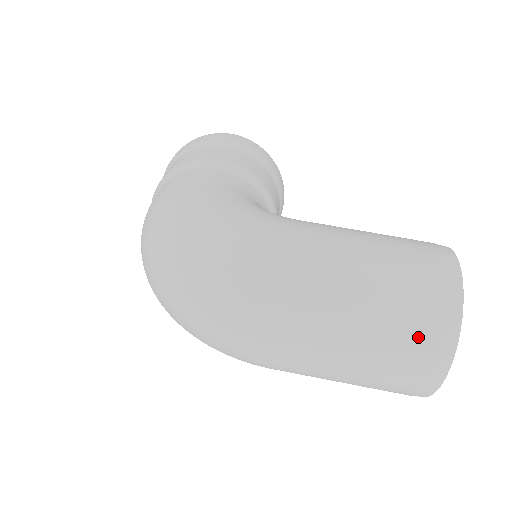
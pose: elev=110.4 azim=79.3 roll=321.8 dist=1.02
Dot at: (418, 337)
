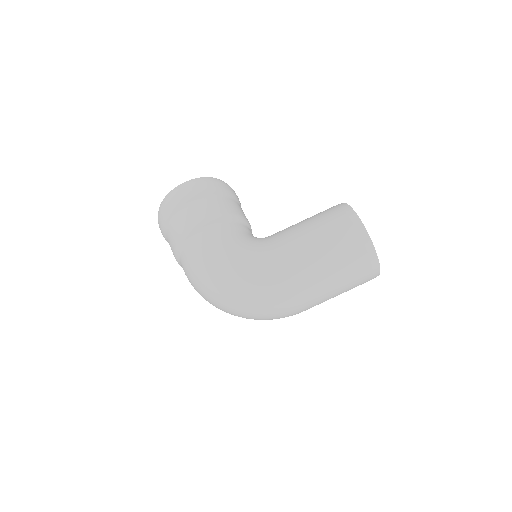
Dot at: (362, 269)
